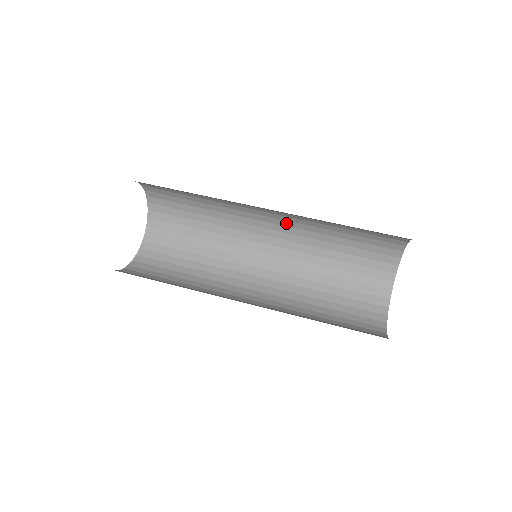
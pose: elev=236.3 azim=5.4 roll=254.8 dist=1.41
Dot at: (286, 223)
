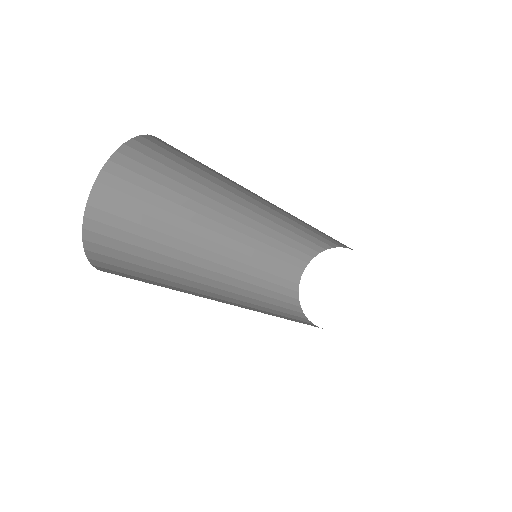
Dot at: (259, 218)
